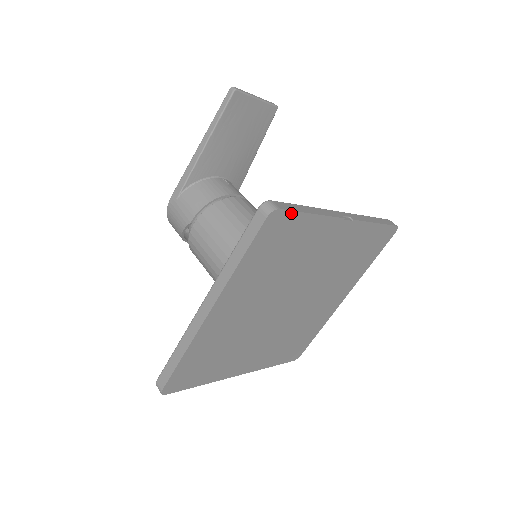
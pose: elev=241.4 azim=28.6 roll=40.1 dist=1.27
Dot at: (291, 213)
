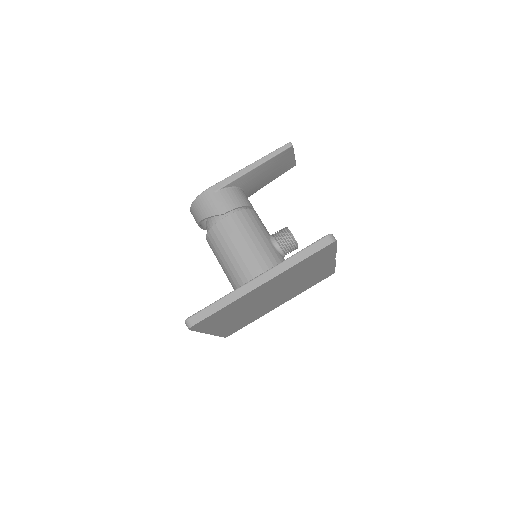
Dot at: (335, 245)
